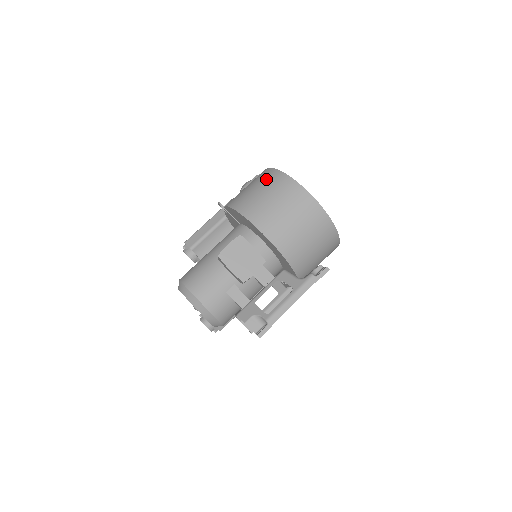
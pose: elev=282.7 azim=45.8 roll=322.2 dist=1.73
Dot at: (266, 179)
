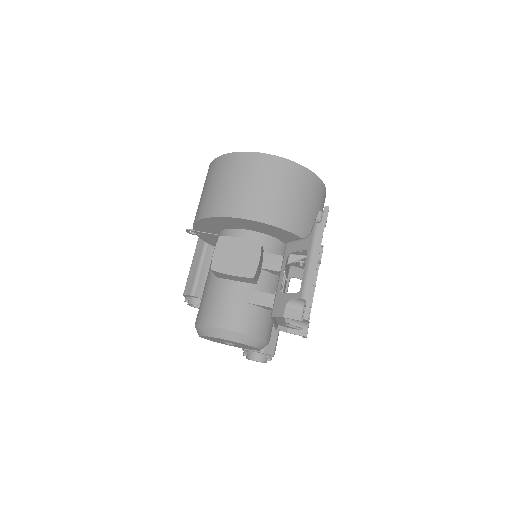
Dot at: (212, 173)
